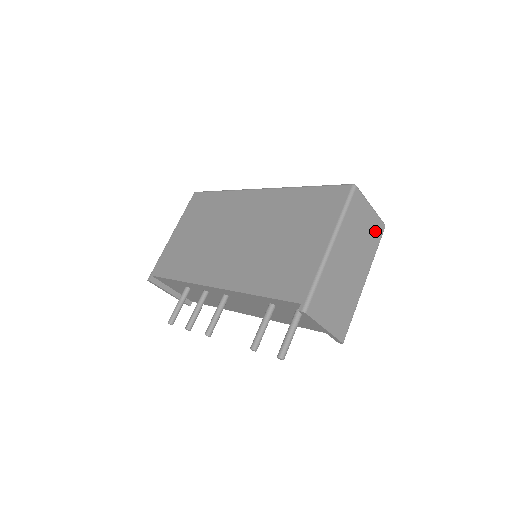
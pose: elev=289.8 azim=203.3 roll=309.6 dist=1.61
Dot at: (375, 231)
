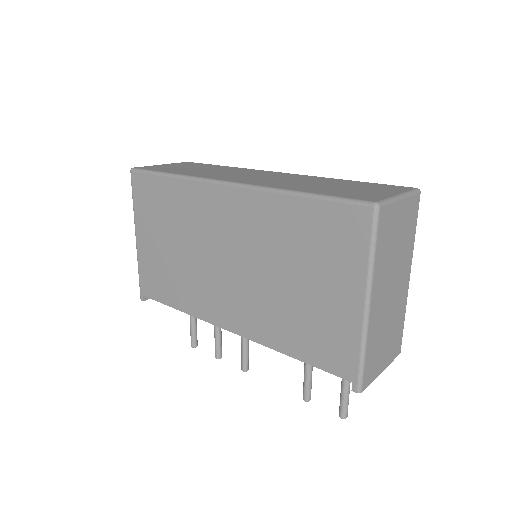
Dot at: (410, 216)
